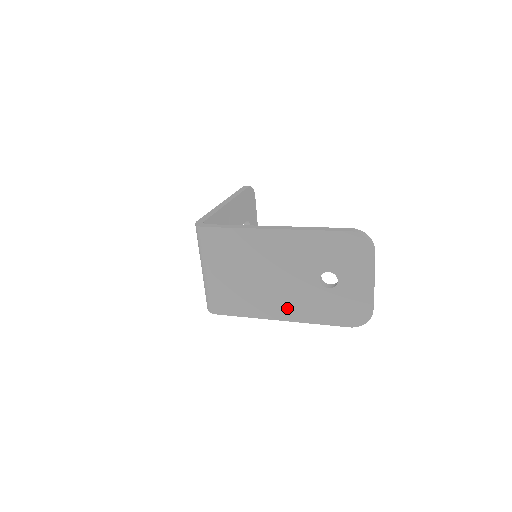
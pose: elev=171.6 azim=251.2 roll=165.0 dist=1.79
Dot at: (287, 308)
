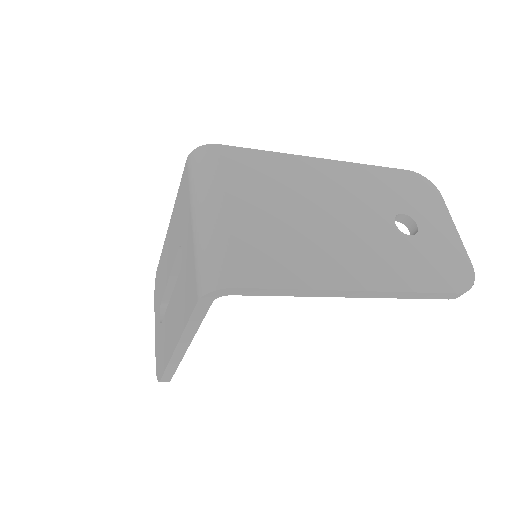
Dot at: (364, 267)
